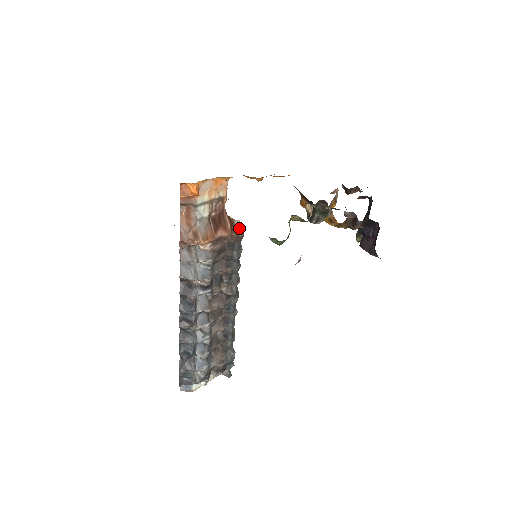
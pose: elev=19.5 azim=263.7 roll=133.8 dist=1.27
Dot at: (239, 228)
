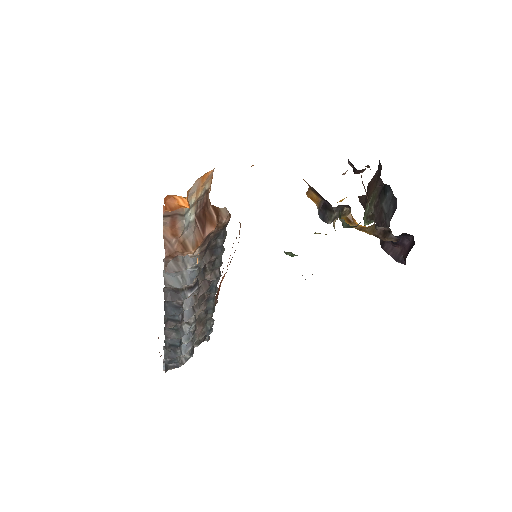
Dot at: (226, 217)
